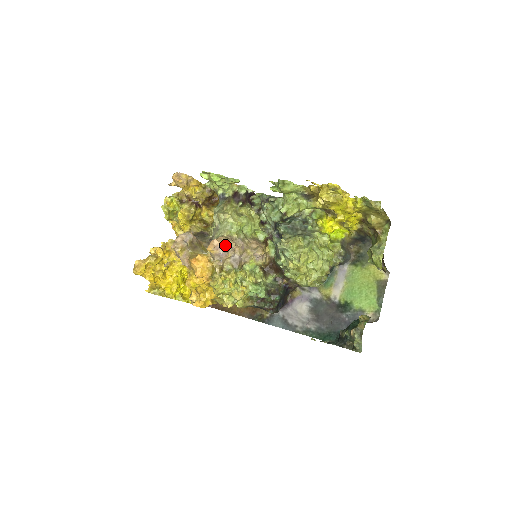
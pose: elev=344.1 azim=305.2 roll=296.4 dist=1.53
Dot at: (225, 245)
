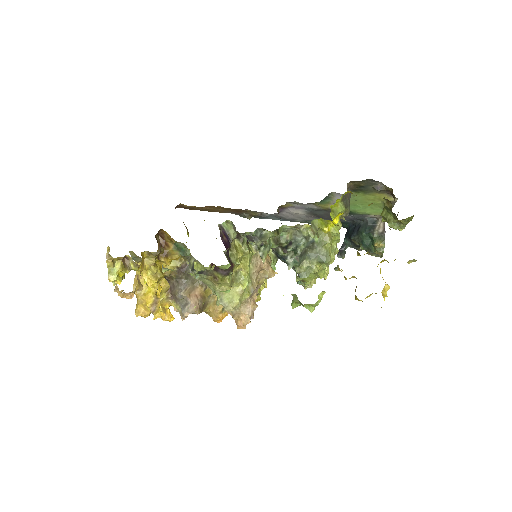
Dot at: (251, 317)
